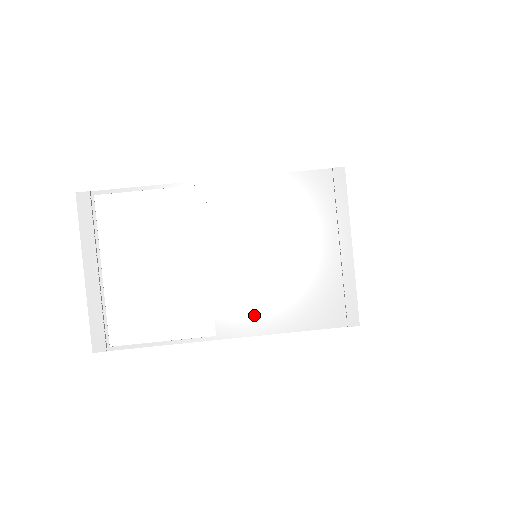
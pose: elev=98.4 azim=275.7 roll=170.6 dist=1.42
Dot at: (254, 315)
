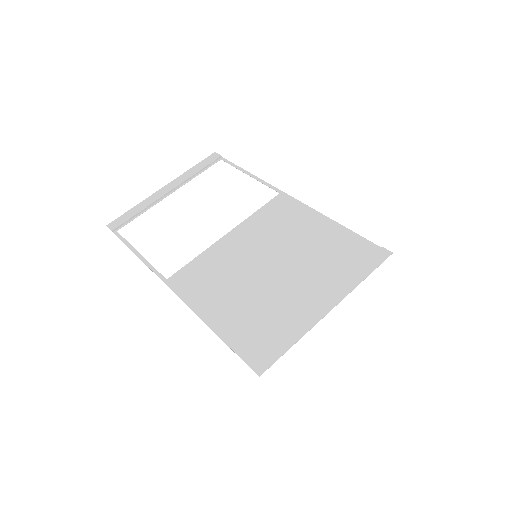
Dot at: (204, 290)
